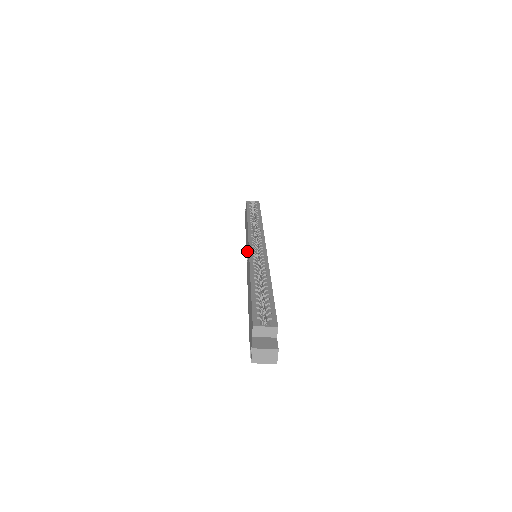
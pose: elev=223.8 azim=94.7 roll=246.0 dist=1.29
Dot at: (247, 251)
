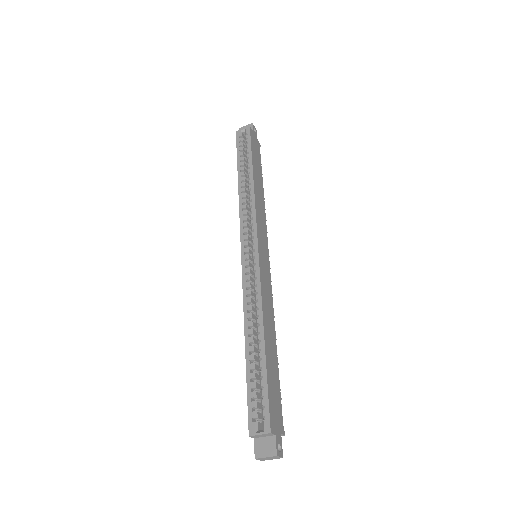
Dot at: occluded
